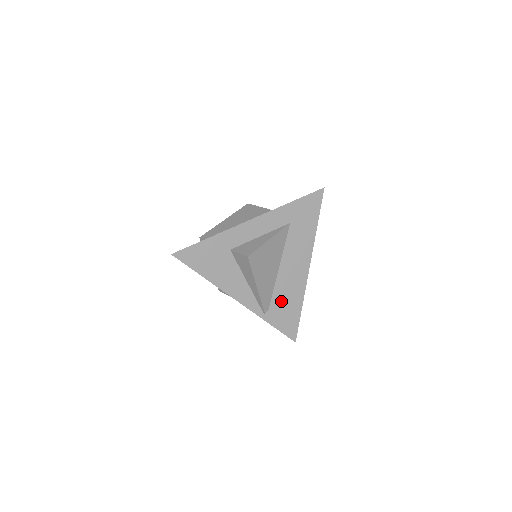
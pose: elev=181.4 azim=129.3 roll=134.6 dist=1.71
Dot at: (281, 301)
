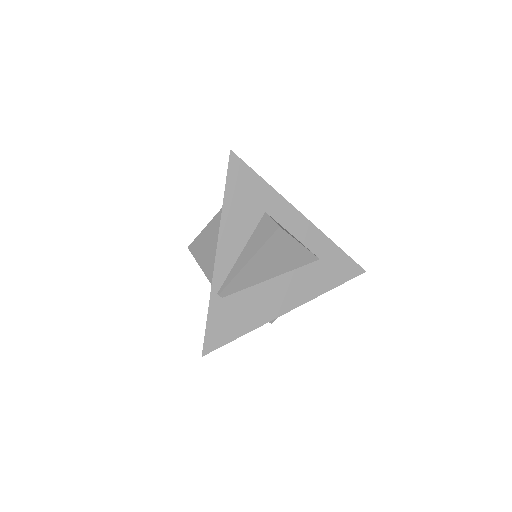
Dot at: (240, 305)
